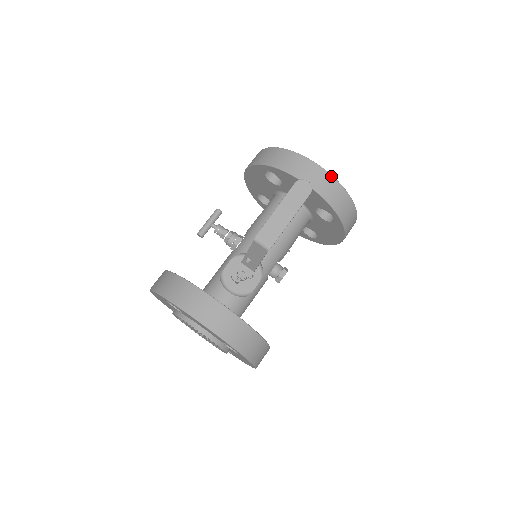
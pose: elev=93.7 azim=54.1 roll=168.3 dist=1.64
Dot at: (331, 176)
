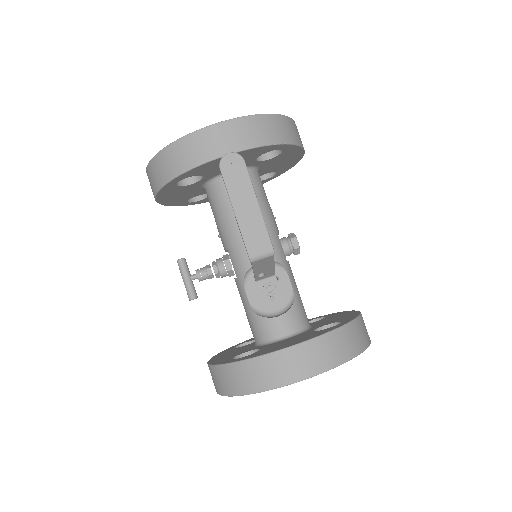
Dot at: (237, 119)
